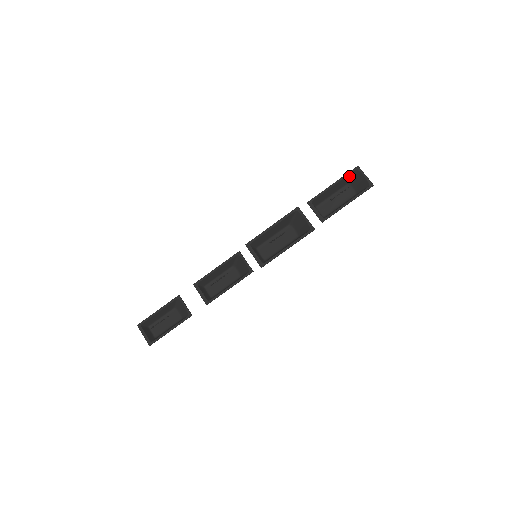
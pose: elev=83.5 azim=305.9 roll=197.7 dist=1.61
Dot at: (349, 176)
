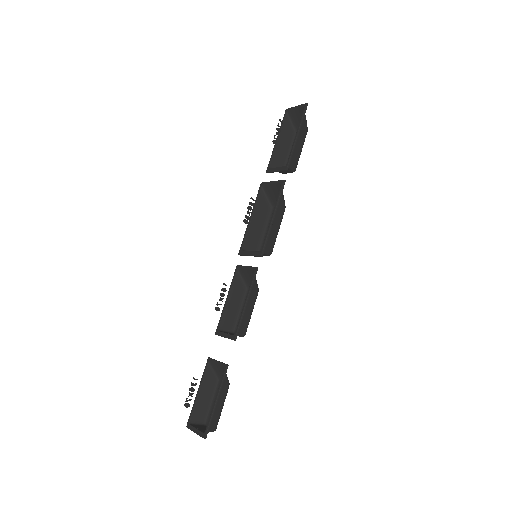
Dot at: (287, 123)
